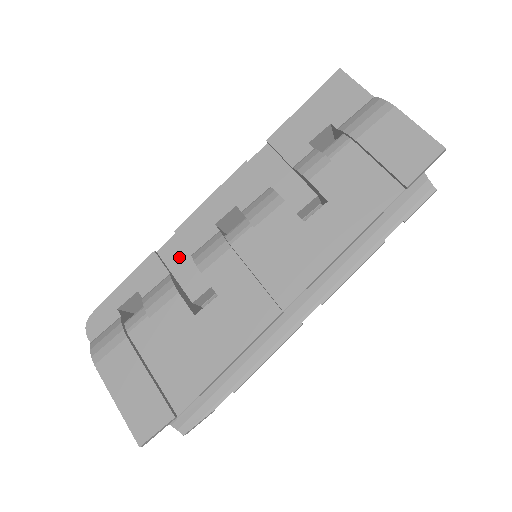
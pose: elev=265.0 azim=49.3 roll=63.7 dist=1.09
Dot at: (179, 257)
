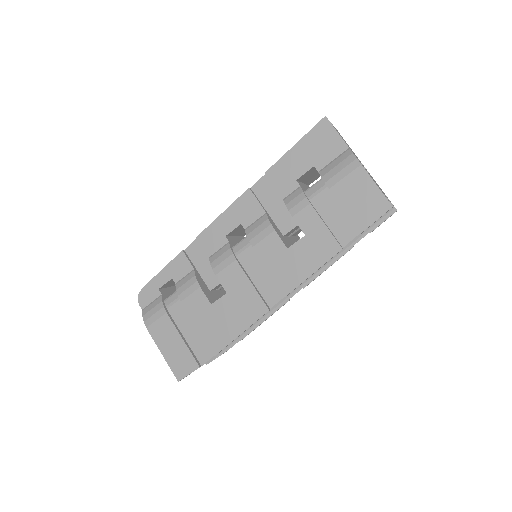
Dot at: (200, 256)
